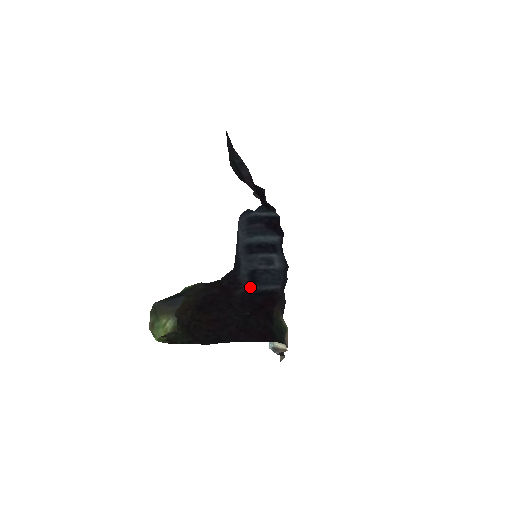
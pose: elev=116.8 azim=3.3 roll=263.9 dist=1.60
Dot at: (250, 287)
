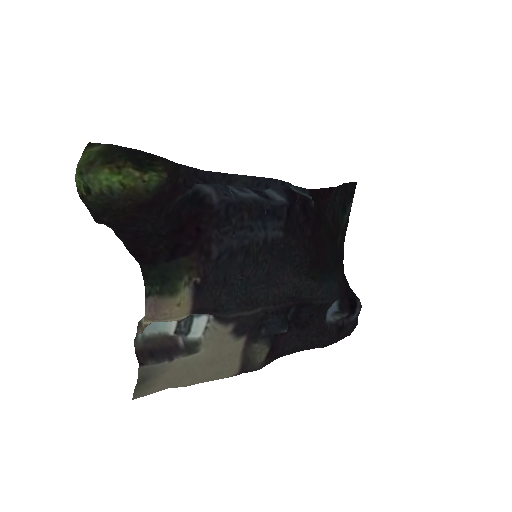
Dot at: occluded
